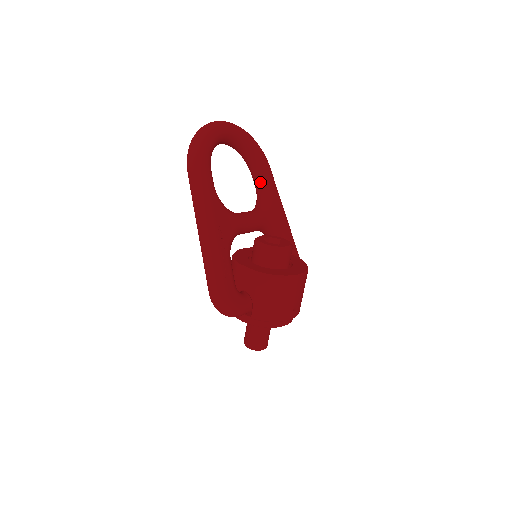
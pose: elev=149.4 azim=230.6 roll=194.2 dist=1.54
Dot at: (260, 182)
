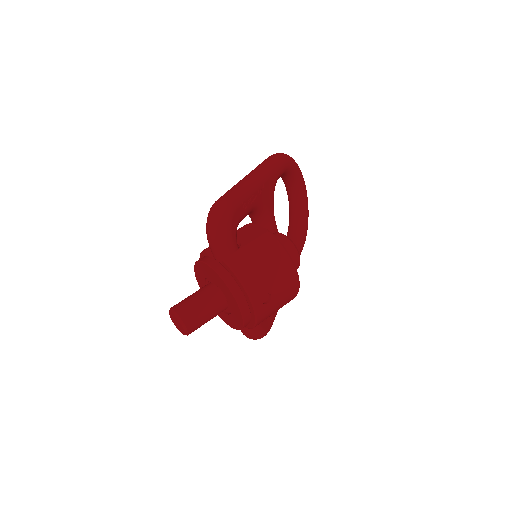
Dot at: occluded
